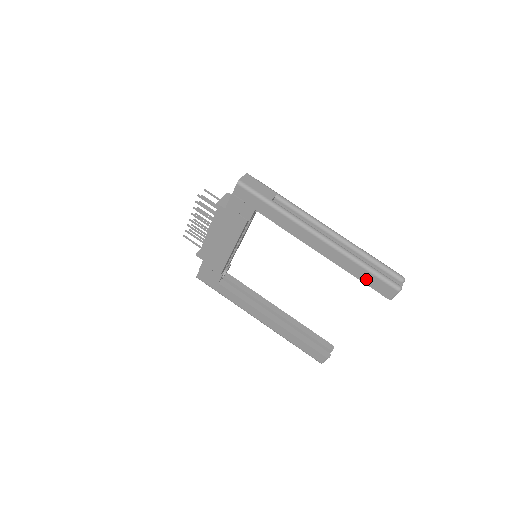
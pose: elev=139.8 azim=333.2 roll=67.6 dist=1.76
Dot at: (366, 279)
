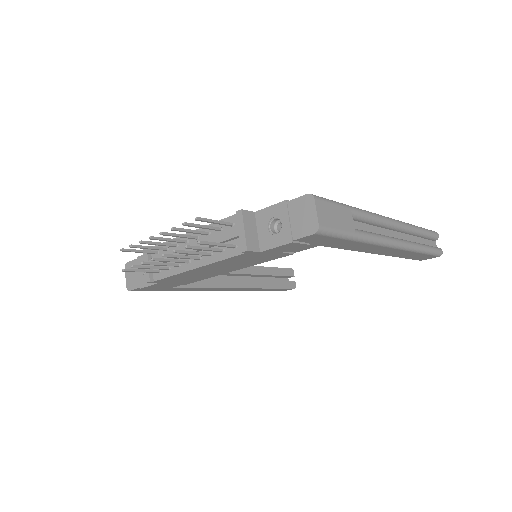
Dot at: (415, 257)
